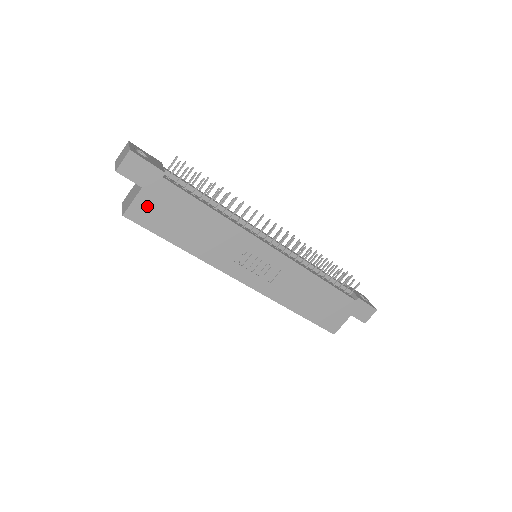
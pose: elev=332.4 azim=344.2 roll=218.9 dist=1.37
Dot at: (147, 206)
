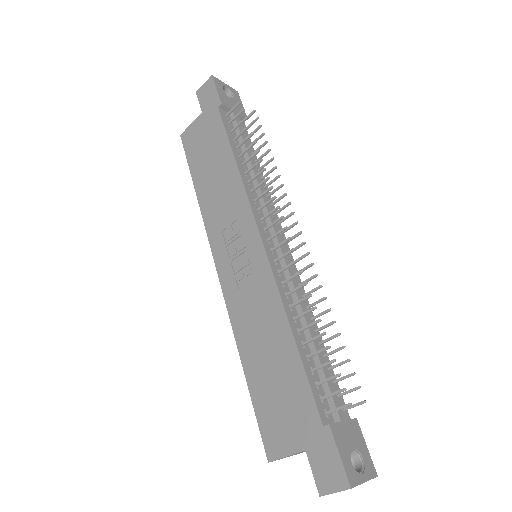
Dot at: (197, 132)
